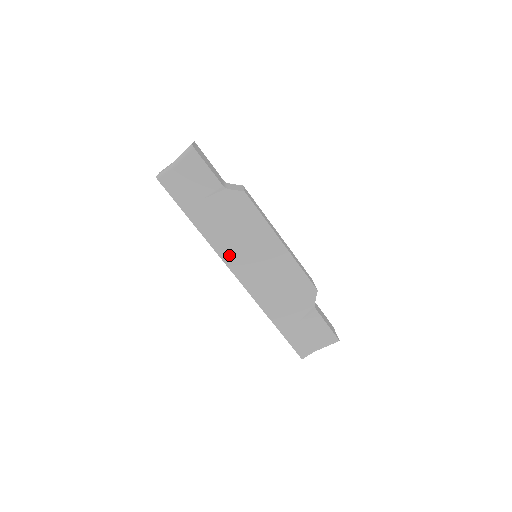
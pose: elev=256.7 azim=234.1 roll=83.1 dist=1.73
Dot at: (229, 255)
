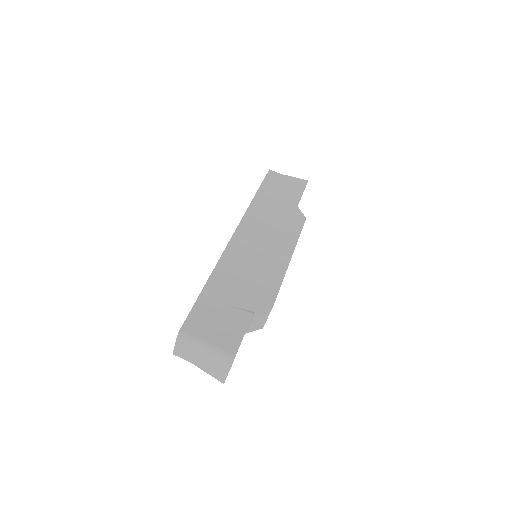
Dot at: (249, 223)
